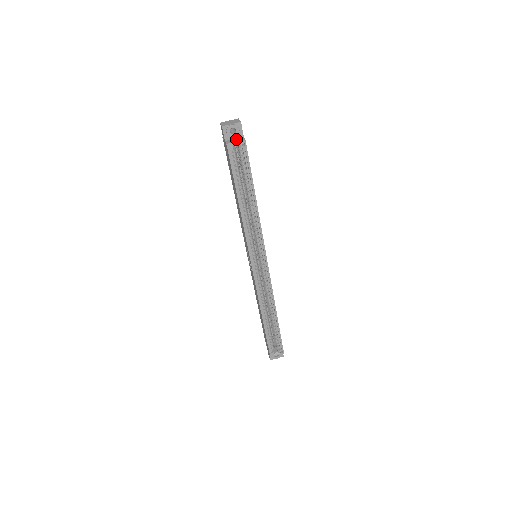
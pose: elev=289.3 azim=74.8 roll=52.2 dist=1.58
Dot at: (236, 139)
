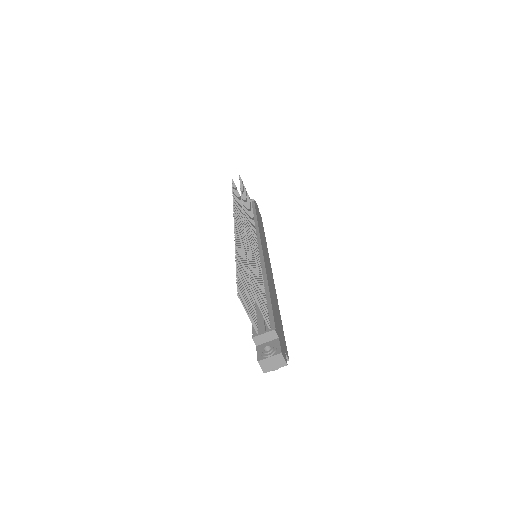
Dot at: occluded
